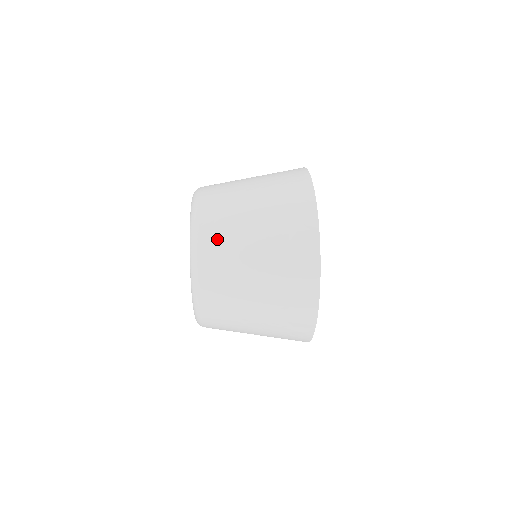
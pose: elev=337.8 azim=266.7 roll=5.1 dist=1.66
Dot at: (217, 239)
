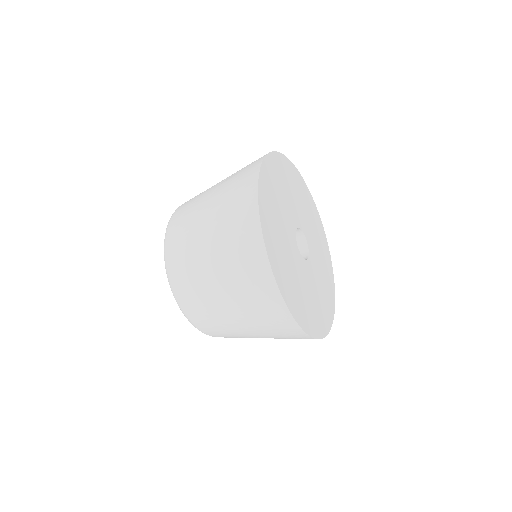
Dot at: occluded
